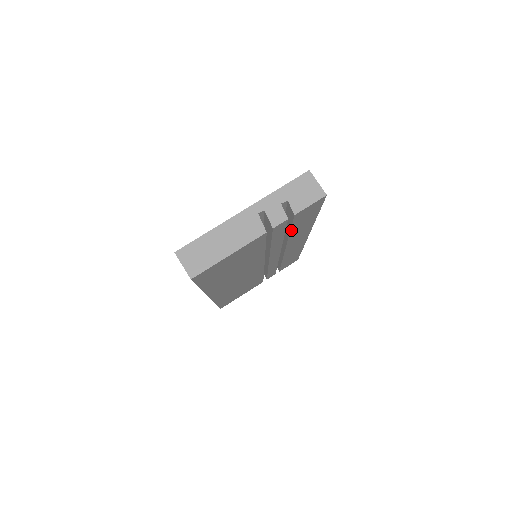
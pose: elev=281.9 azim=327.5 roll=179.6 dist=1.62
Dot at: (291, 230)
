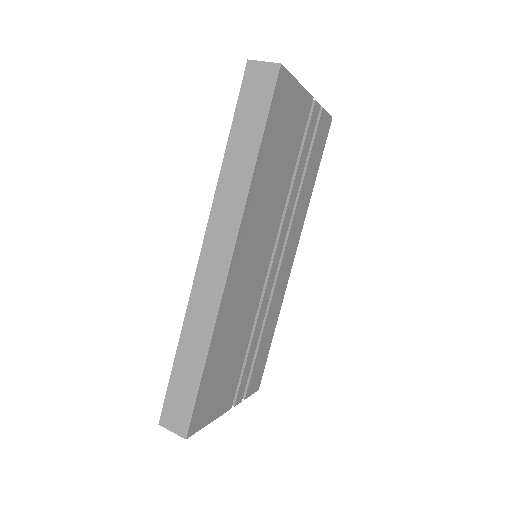
Dot at: (307, 166)
